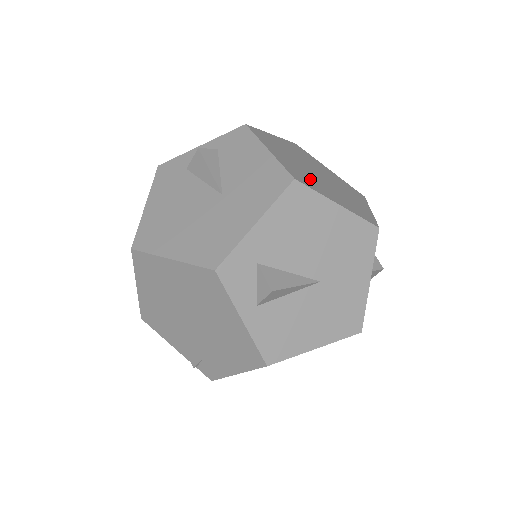
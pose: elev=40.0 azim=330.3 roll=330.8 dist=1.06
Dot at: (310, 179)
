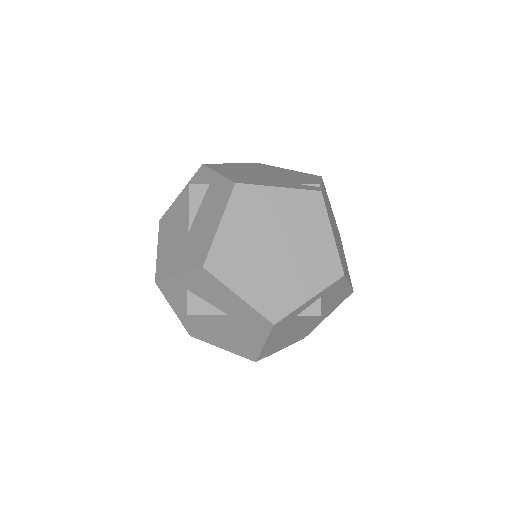
Dot at: occluded
